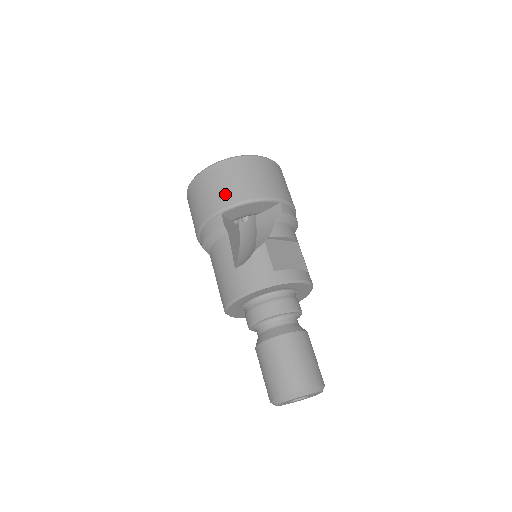
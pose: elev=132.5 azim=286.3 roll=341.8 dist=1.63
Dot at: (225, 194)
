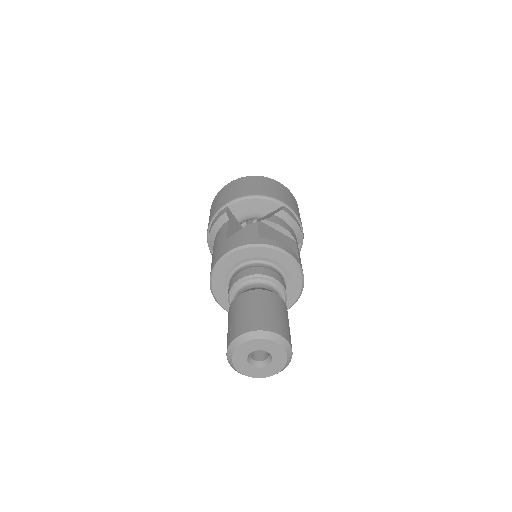
Dot at: (234, 193)
